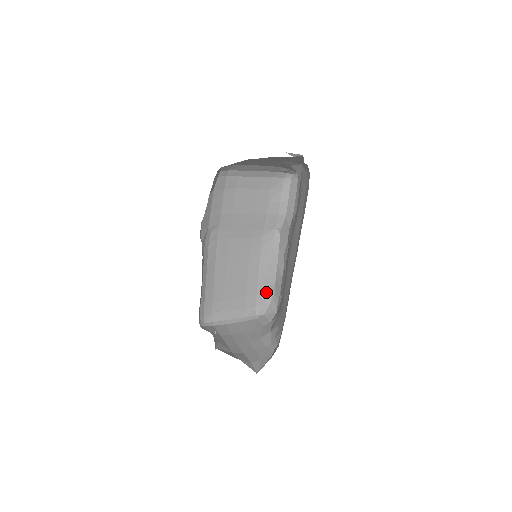
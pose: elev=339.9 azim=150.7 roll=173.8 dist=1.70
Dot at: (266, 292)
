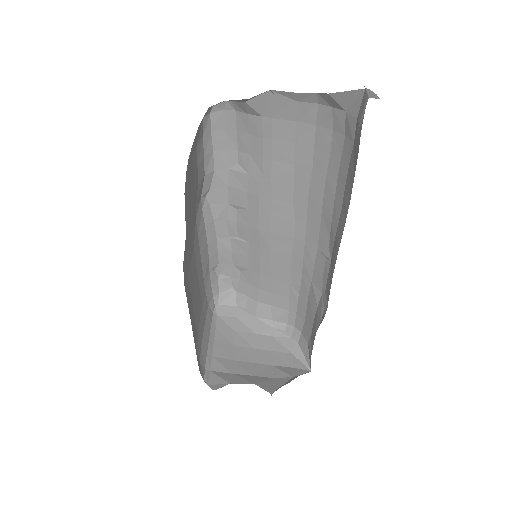
Dot at: (211, 279)
